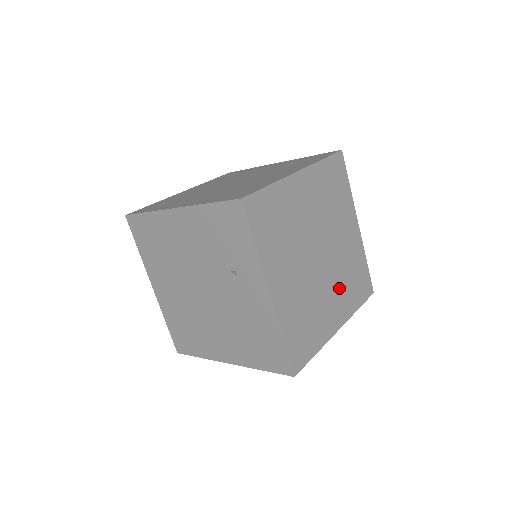
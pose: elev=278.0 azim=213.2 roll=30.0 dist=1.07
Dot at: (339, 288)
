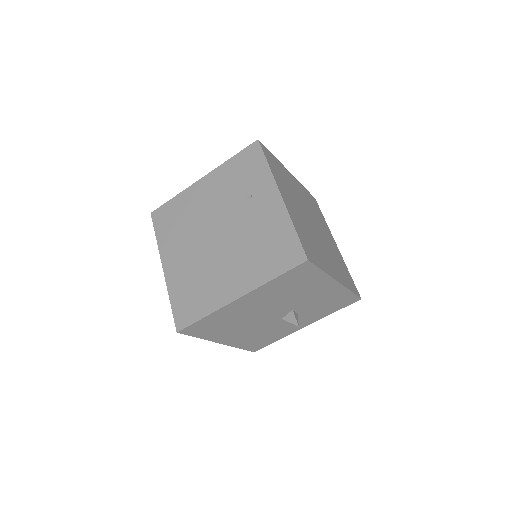
Dot at: (331, 259)
